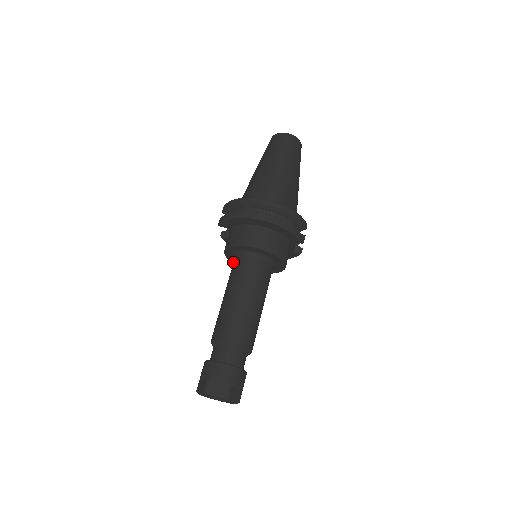
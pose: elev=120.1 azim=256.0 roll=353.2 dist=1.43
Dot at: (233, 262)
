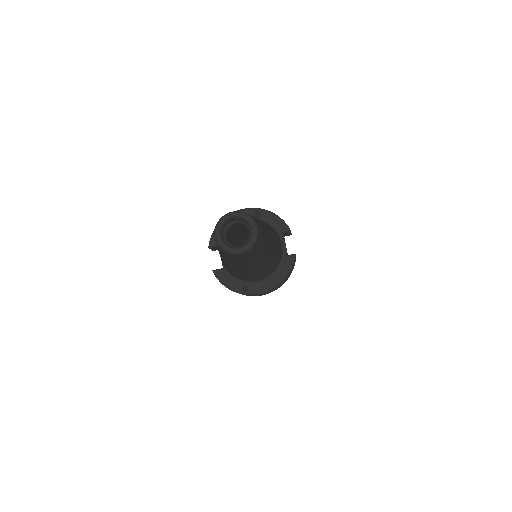
Dot at: occluded
